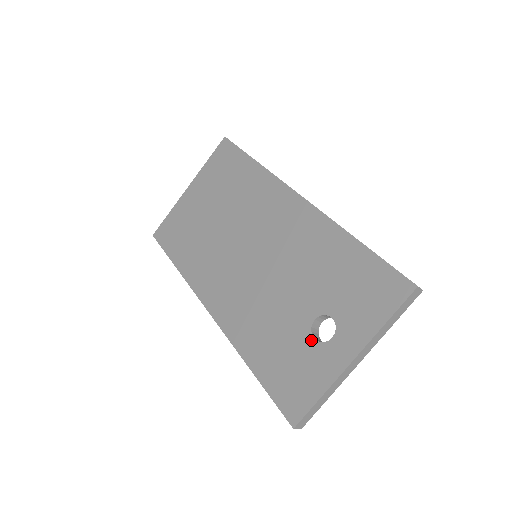
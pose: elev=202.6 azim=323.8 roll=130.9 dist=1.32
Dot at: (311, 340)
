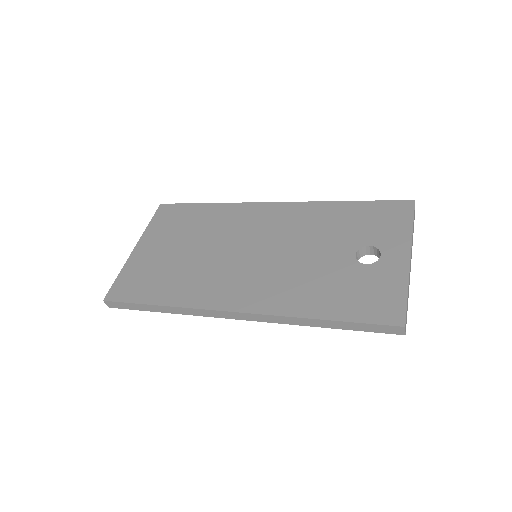
Dot at: (364, 266)
